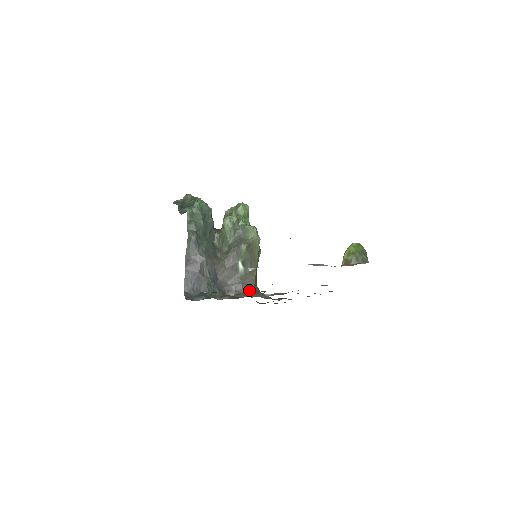
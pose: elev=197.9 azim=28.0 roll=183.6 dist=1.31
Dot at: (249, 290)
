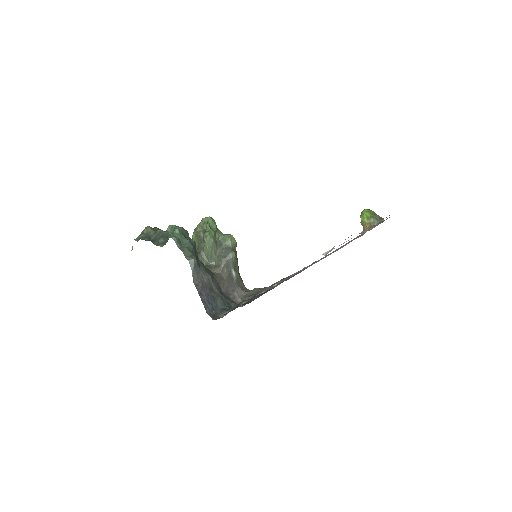
Dot at: (247, 291)
